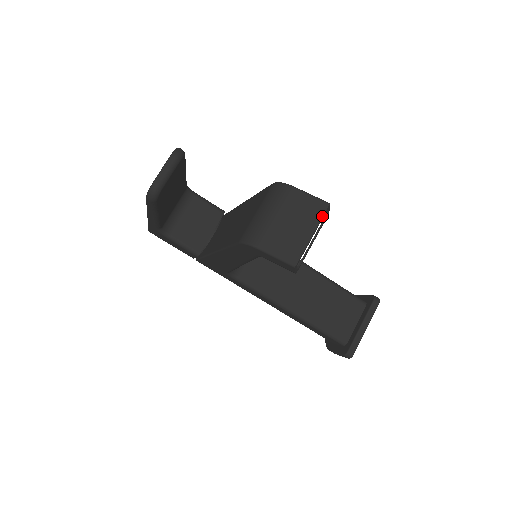
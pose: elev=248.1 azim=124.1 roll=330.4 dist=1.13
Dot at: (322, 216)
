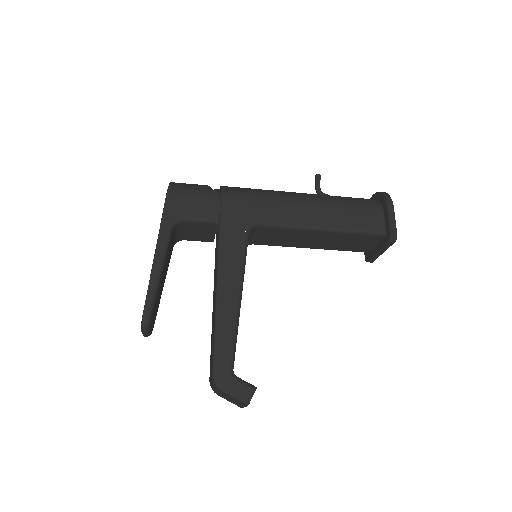
Dot at: (246, 406)
